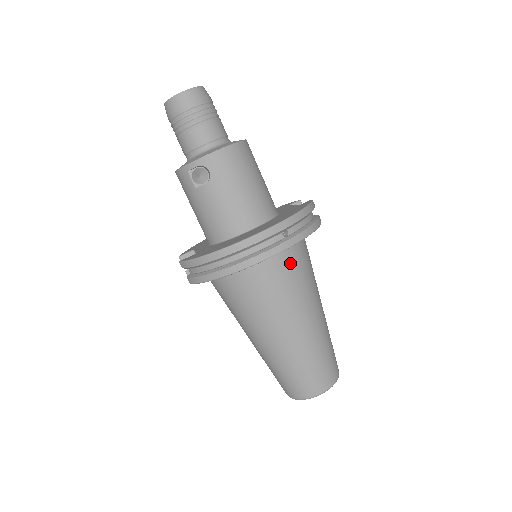
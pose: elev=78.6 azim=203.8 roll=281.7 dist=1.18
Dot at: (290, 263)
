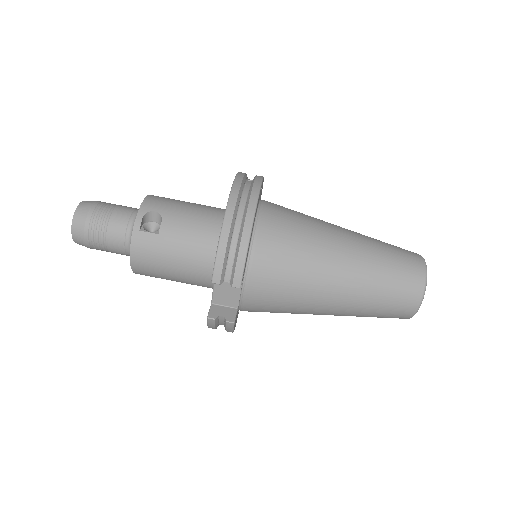
Dot at: (278, 206)
